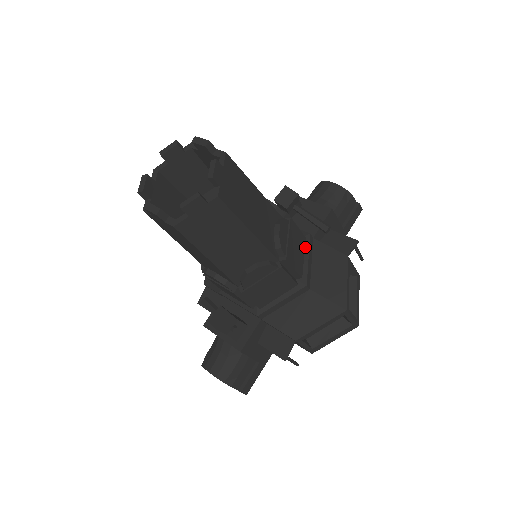
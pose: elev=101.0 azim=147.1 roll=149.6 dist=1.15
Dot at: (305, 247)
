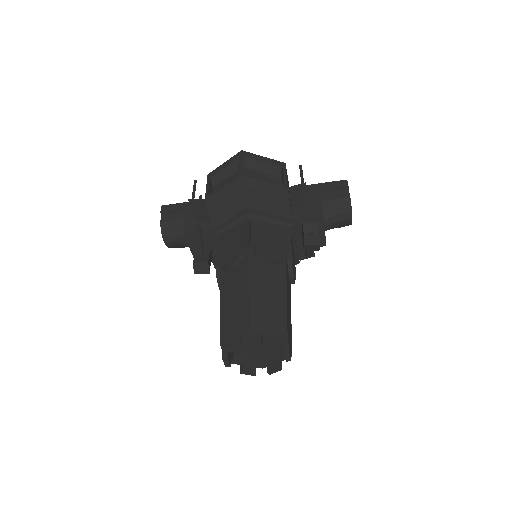
Dot at: occluded
